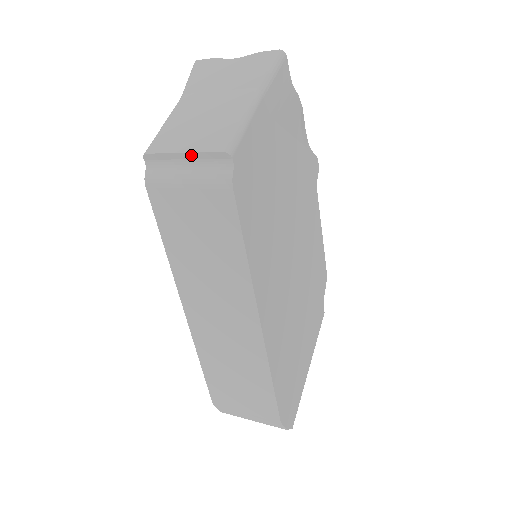
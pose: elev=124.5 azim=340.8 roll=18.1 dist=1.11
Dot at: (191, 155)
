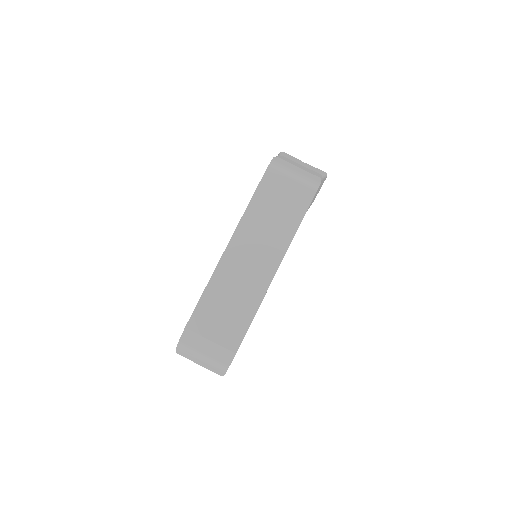
Dot at: (302, 170)
